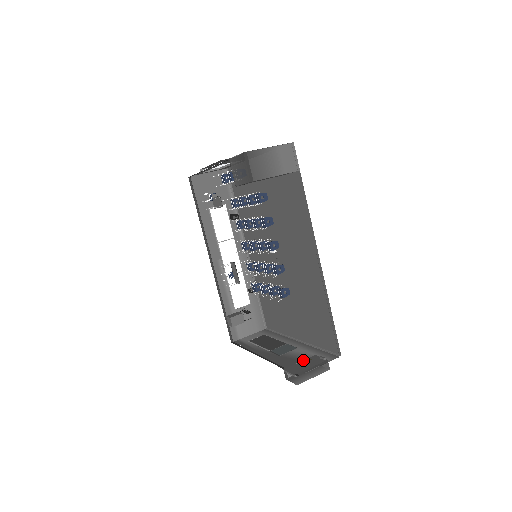
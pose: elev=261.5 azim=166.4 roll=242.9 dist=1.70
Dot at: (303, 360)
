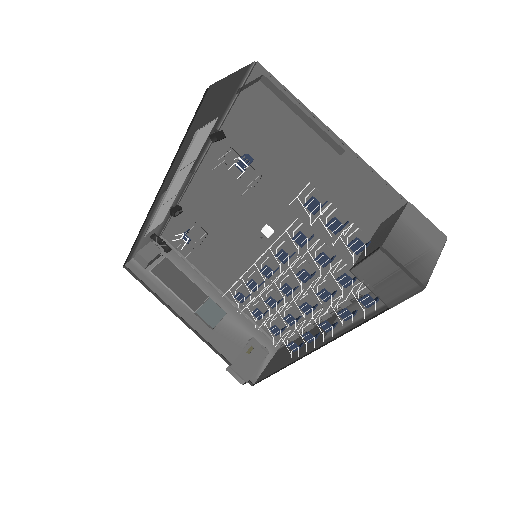
Dot at: (245, 348)
